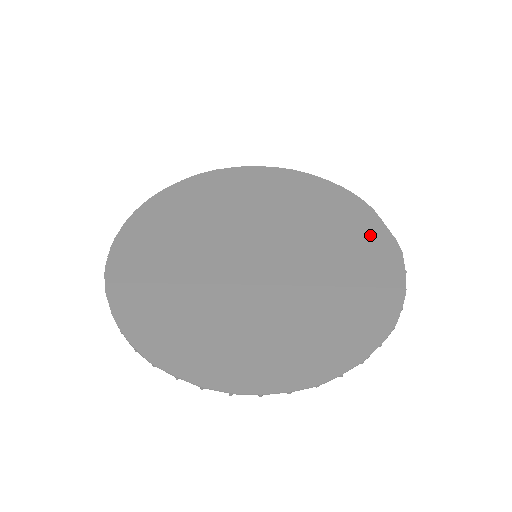
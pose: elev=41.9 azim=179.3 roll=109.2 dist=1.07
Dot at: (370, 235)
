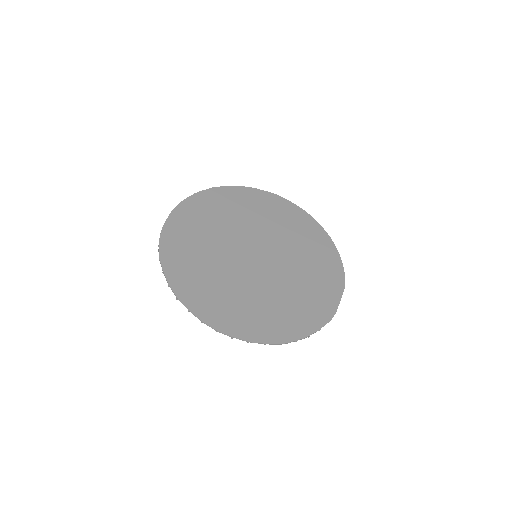
Dot at: (325, 298)
